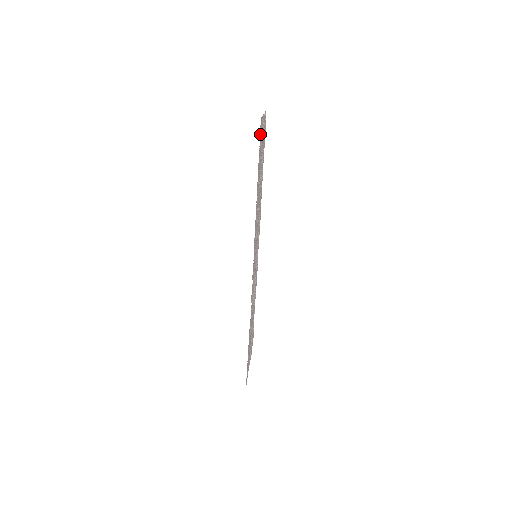
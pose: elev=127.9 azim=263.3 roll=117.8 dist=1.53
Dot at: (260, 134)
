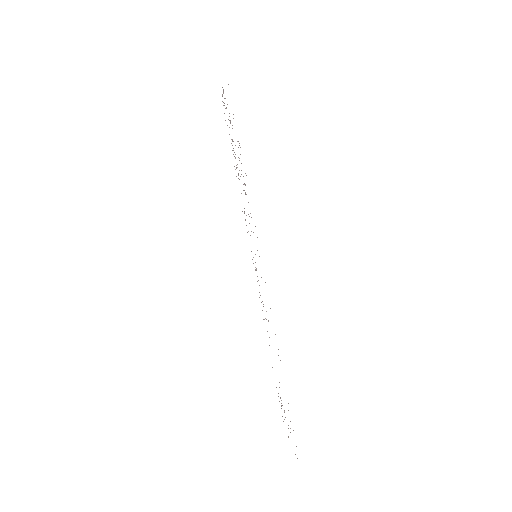
Dot at: occluded
